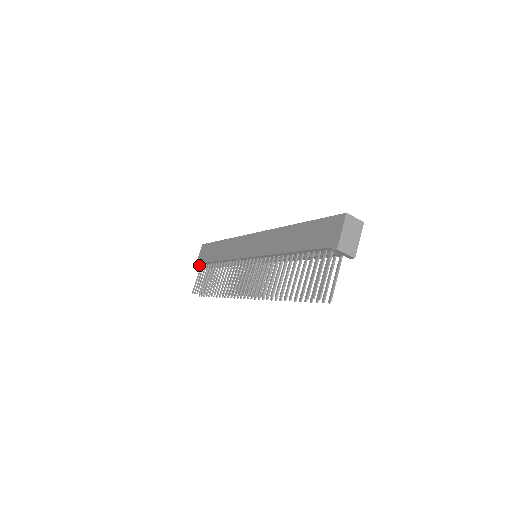
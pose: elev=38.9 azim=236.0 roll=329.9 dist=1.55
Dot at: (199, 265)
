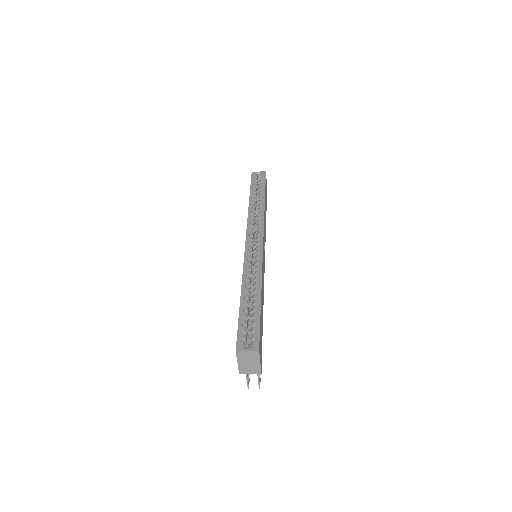
Dot at: occluded
